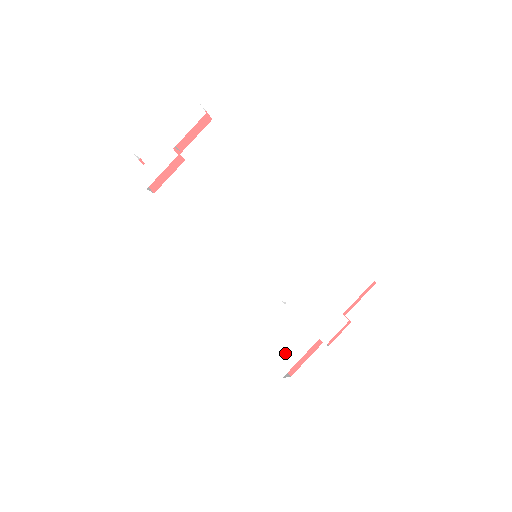
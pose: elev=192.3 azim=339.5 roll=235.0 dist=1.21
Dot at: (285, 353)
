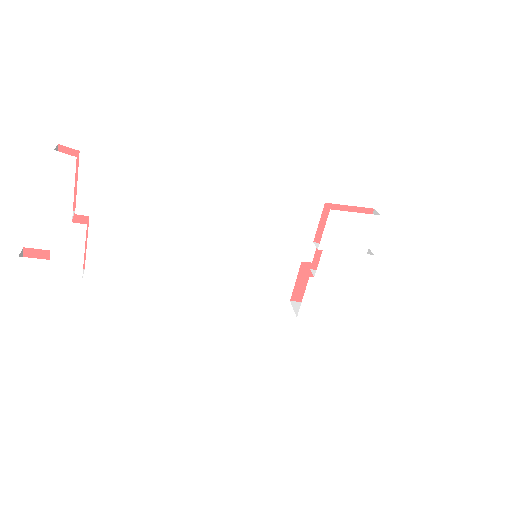
Dot at: (335, 306)
